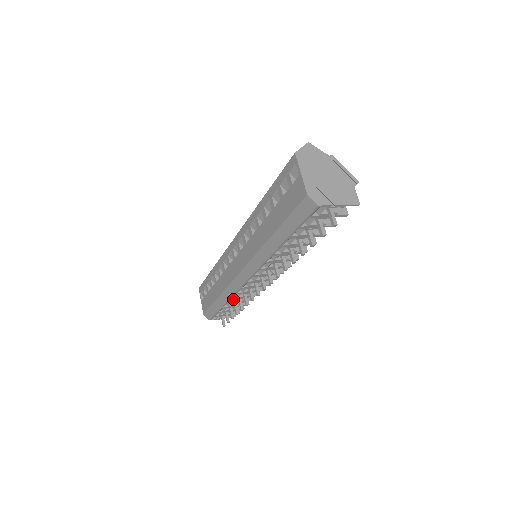
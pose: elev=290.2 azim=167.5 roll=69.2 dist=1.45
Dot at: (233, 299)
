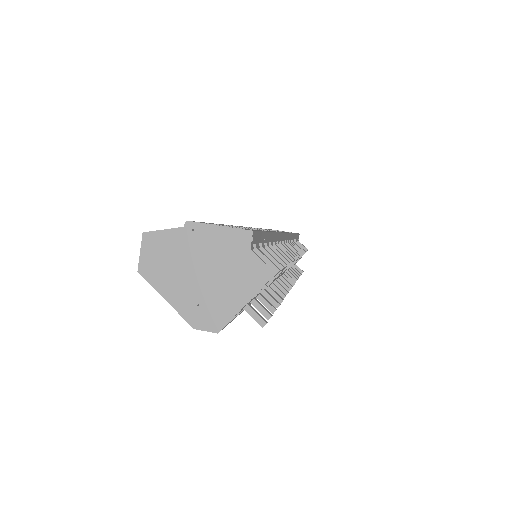
Dot at: occluded
